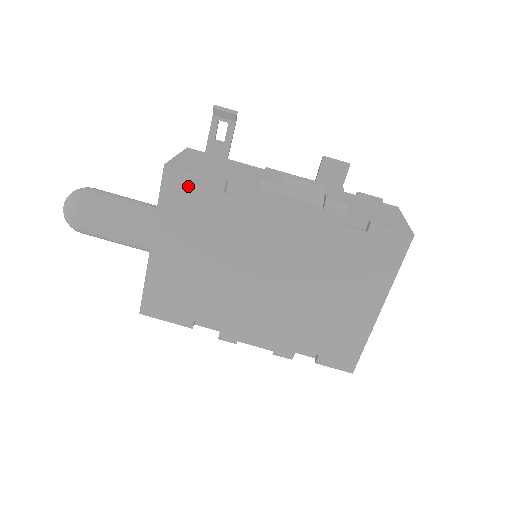
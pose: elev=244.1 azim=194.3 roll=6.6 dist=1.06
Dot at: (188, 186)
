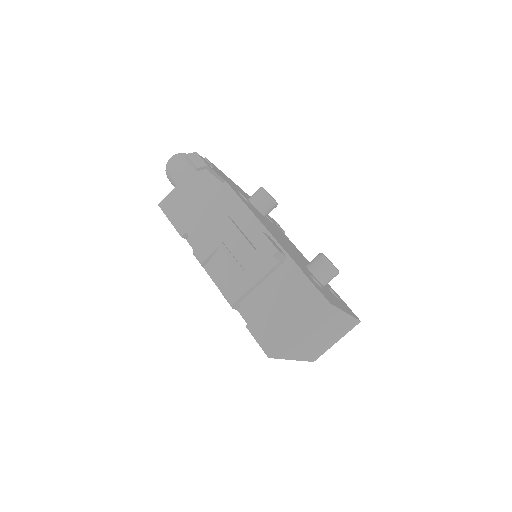
Dot at: occluded
